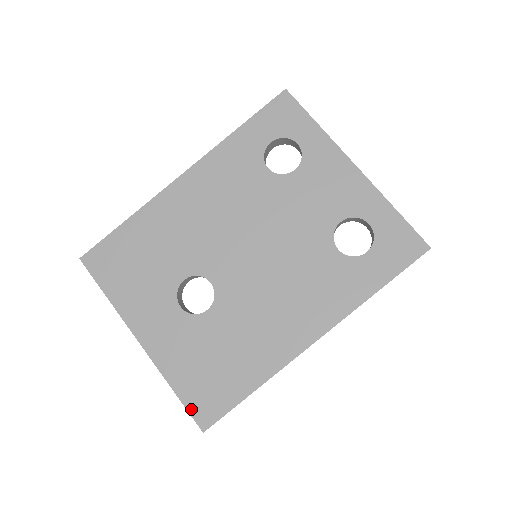
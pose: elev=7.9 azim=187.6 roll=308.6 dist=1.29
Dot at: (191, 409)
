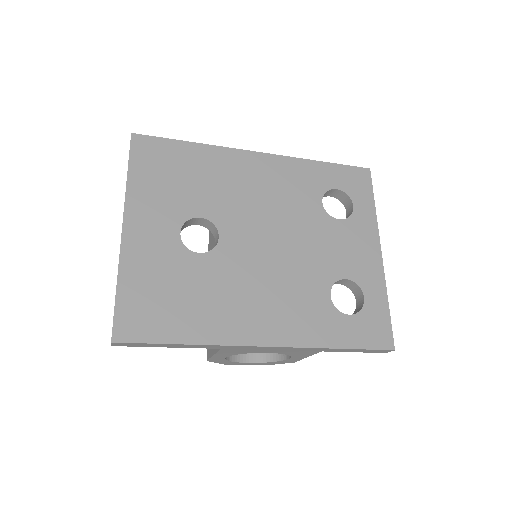
Dot at: (118, 315)
